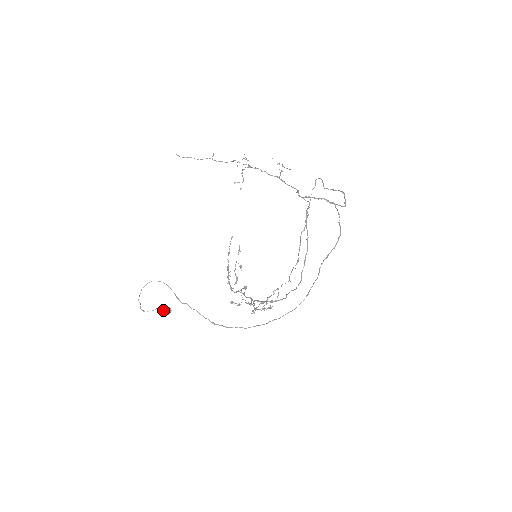
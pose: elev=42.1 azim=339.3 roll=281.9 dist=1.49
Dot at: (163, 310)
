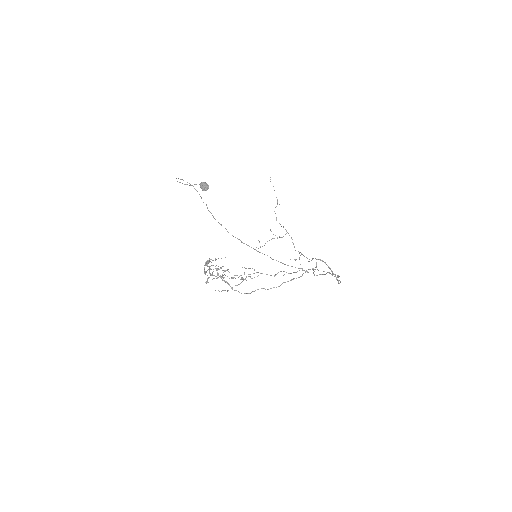
Dot at: occluded
